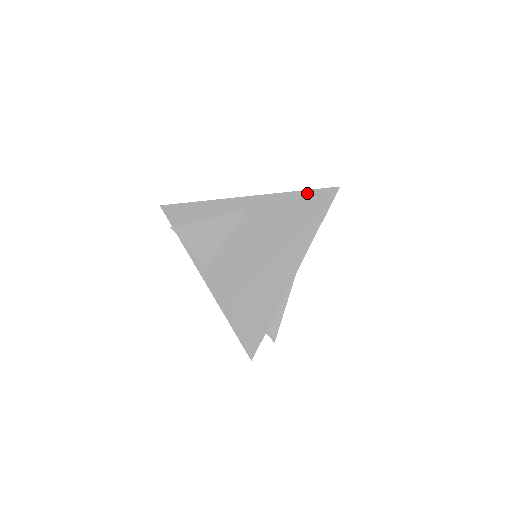
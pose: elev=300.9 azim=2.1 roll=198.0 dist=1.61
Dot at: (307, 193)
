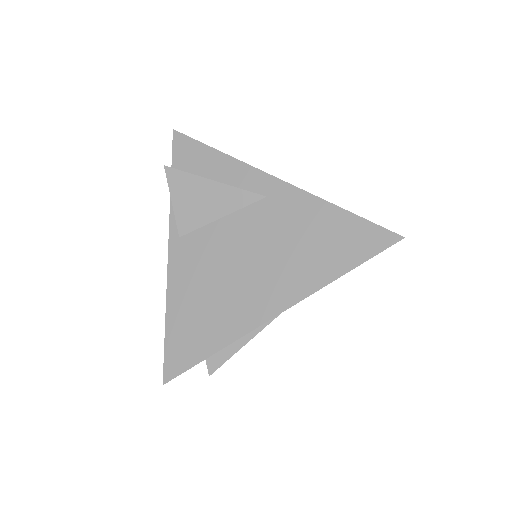
Dot at: (355, 219)
